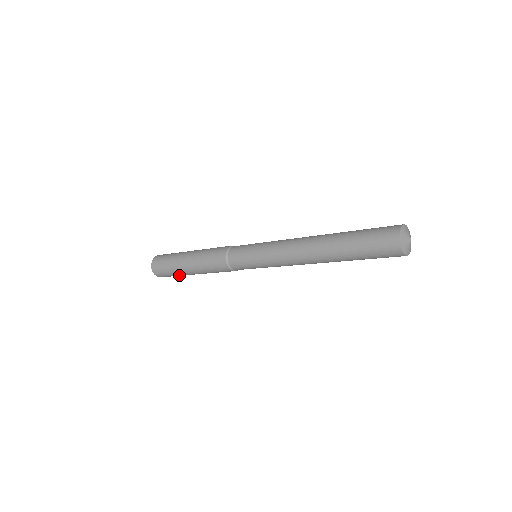
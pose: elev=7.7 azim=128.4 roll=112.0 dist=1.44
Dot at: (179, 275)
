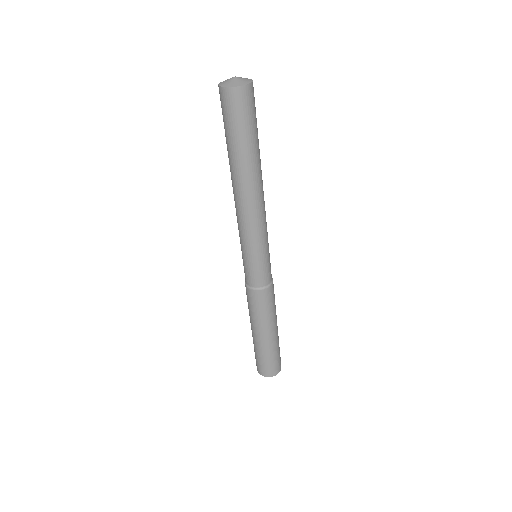
Dot at: (258, 351)
